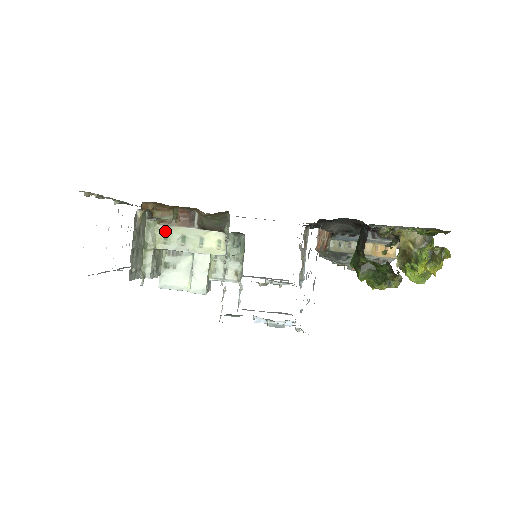
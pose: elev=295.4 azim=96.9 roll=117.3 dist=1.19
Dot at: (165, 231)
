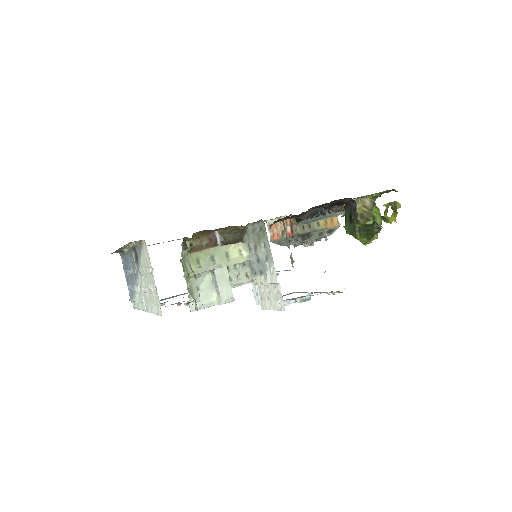
Dot at: (196, 257)
